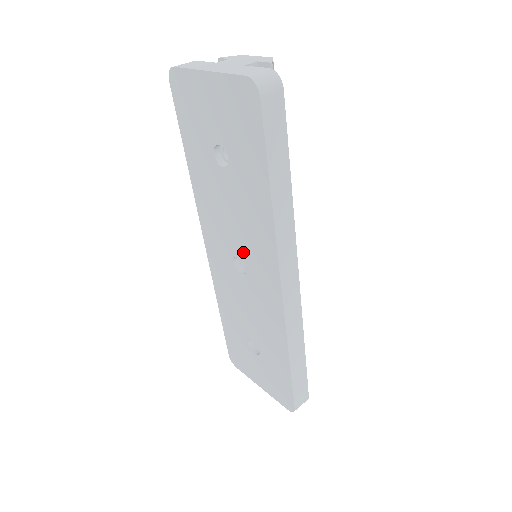
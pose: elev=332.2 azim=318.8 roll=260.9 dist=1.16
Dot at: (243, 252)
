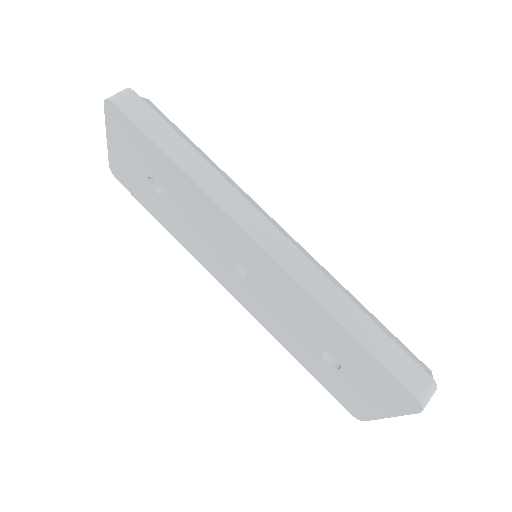
Dot at: (227, 251)
